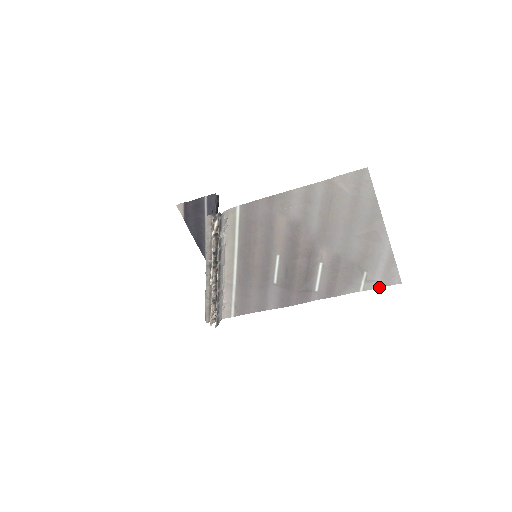
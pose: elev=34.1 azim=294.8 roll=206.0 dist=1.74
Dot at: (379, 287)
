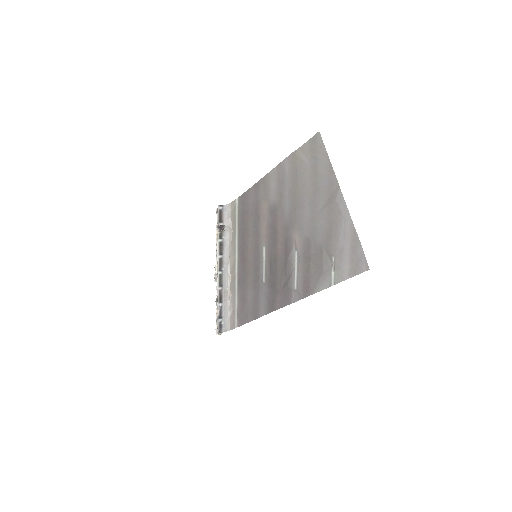
Dot at: (349, 277)
